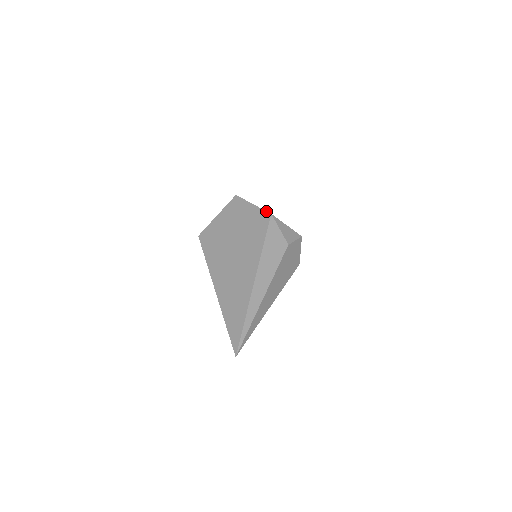
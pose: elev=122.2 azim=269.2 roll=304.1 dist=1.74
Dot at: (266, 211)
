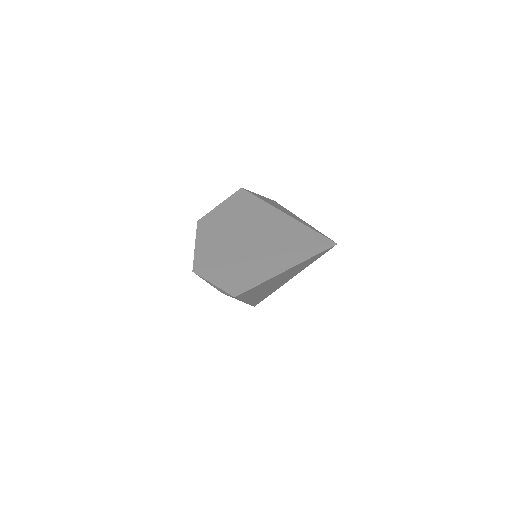
Dot at: (235, 192)
